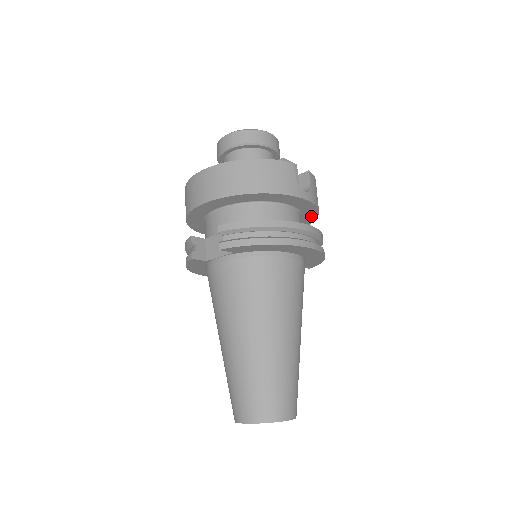
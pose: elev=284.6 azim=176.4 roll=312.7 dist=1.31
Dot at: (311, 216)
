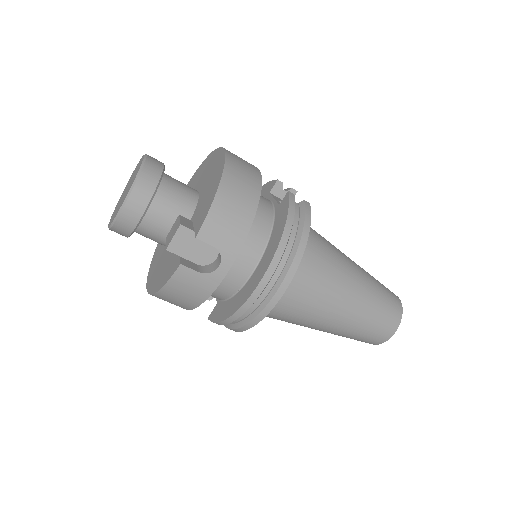
Dot at: occluded
